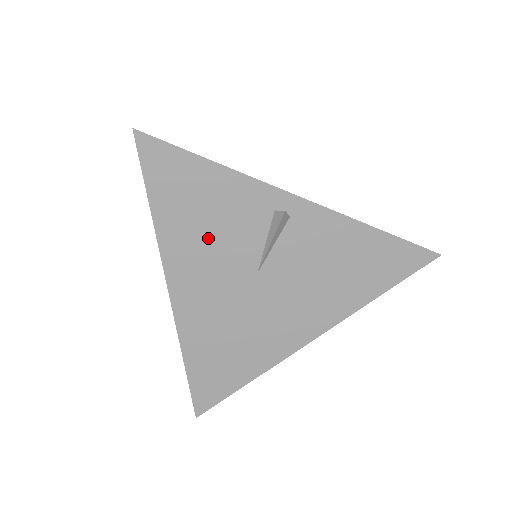
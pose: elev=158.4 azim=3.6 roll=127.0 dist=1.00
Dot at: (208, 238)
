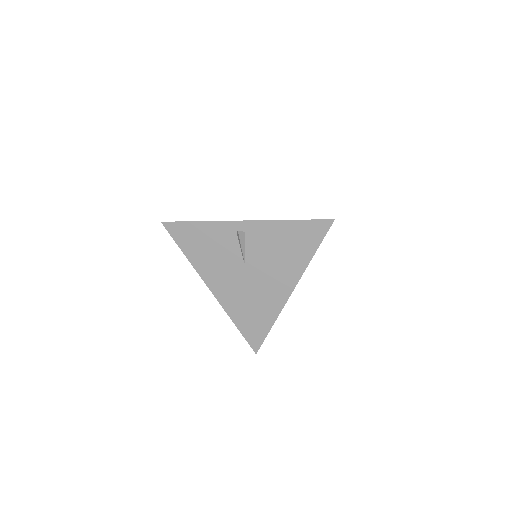
Dot at: (214, 257)
